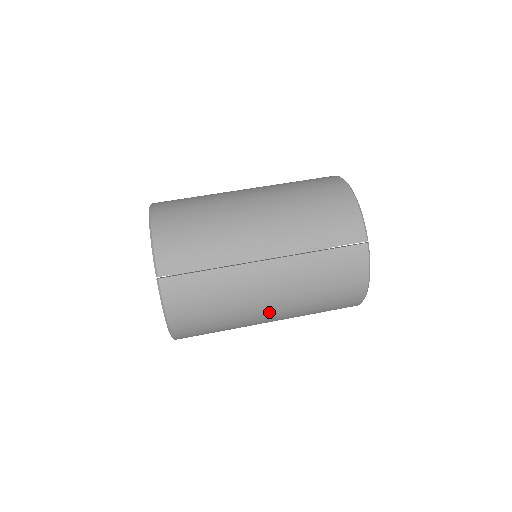
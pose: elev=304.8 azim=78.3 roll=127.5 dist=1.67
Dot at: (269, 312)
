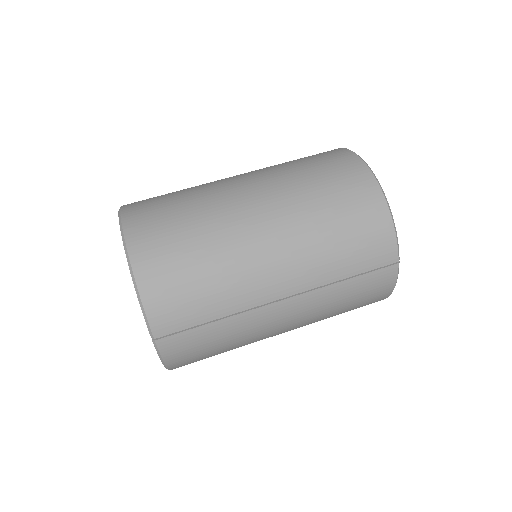
Dot at: occluded
